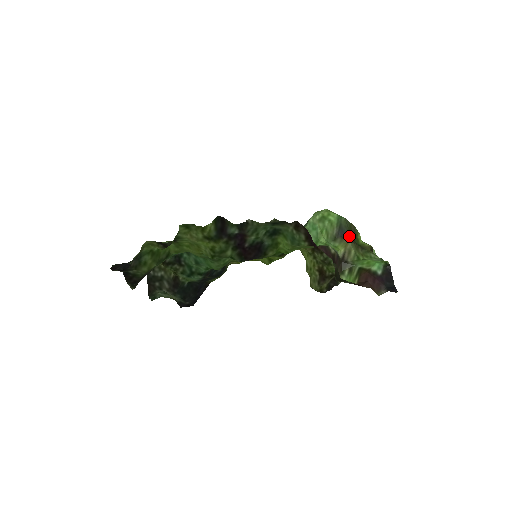
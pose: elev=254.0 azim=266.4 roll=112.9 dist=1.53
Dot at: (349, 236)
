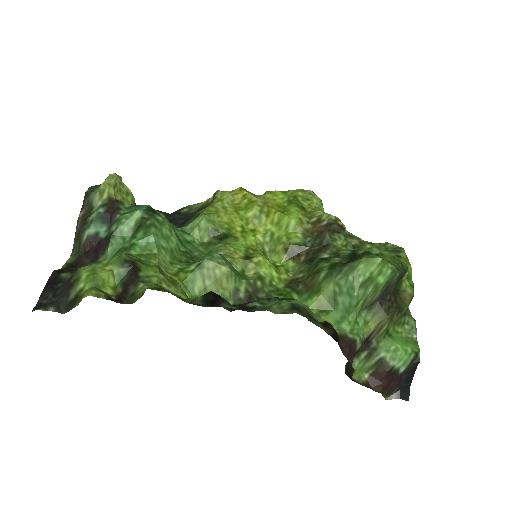
Dot at: (392, 292)
